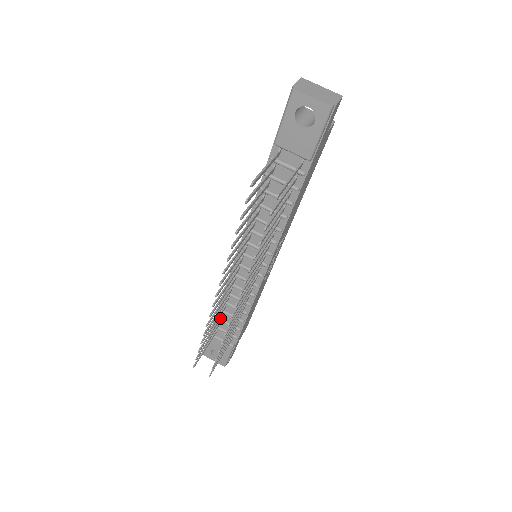
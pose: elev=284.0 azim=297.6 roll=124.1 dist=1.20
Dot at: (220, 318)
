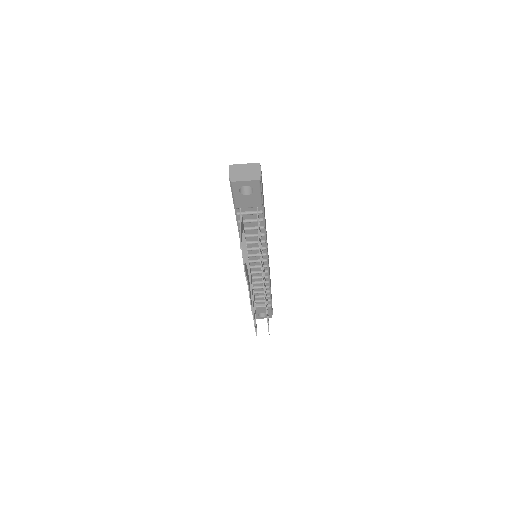
Dot at: (254, 298)
